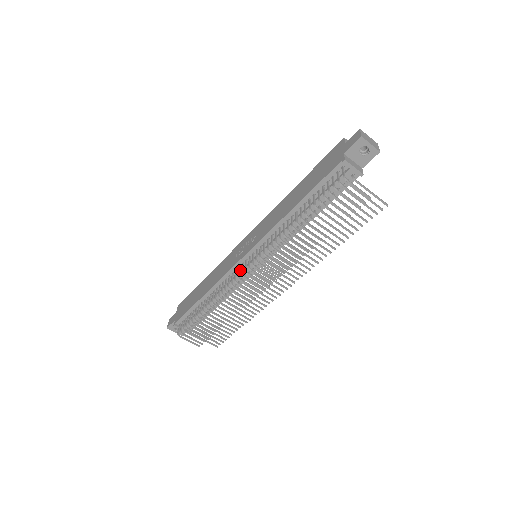
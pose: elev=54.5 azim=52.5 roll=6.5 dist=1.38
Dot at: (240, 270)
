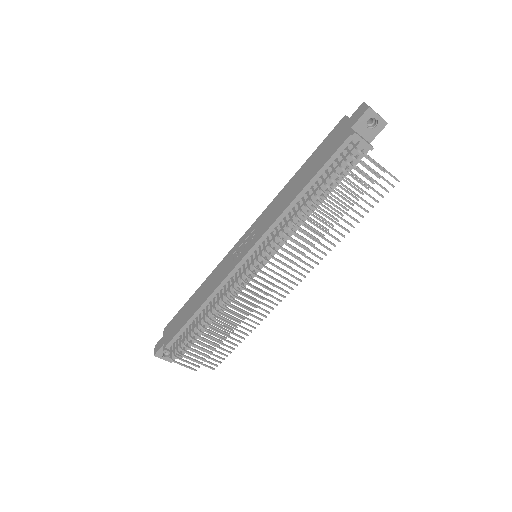
Dot at: occluded
